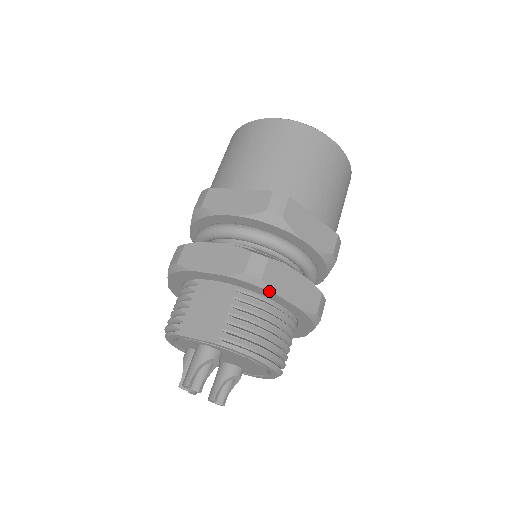
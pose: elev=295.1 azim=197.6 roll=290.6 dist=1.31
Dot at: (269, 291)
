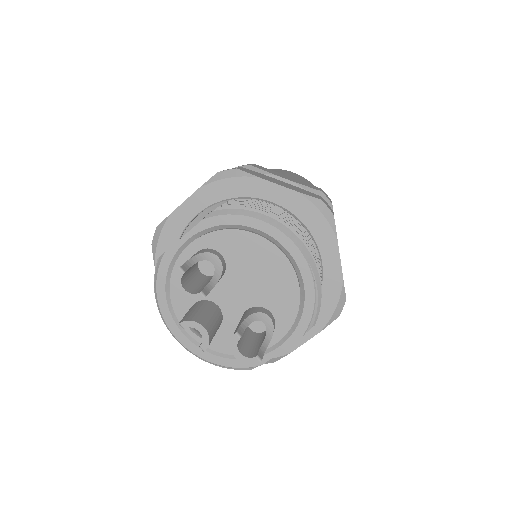
Dot at: (250, 177)
